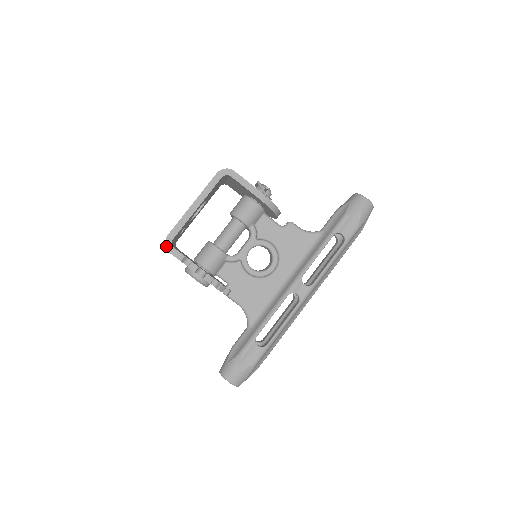
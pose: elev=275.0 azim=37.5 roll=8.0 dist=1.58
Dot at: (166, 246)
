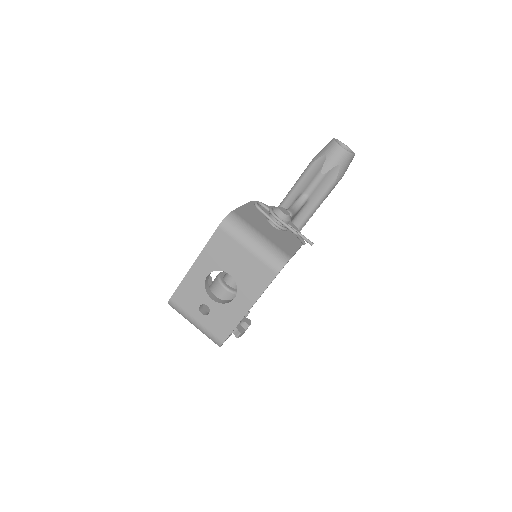
Dot at: occluded
